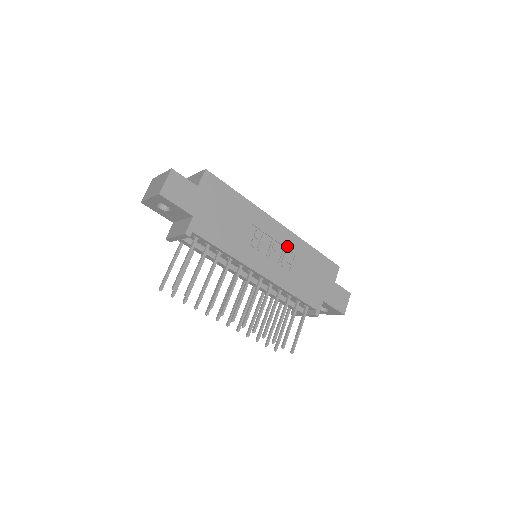
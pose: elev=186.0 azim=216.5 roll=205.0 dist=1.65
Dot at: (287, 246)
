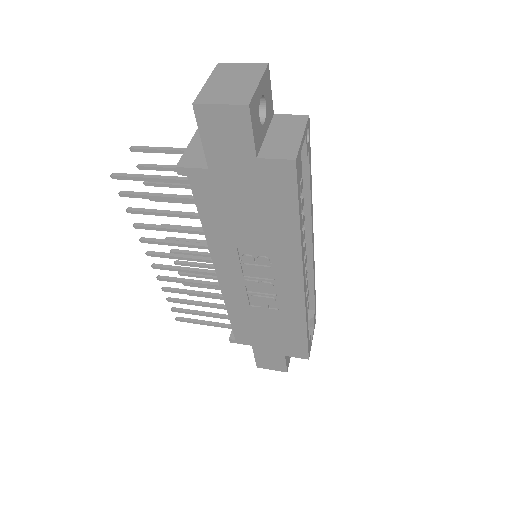
Dot at: (281, 299)
